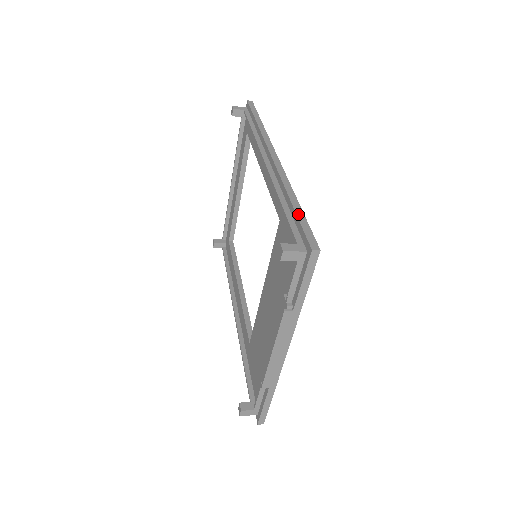
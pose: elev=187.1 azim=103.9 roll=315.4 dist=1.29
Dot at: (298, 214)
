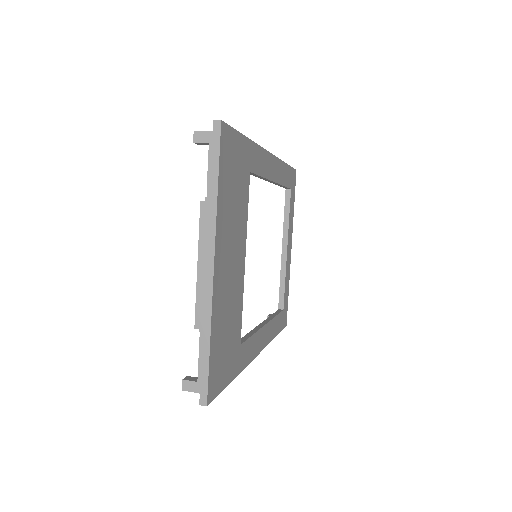
Dot at: occluded
